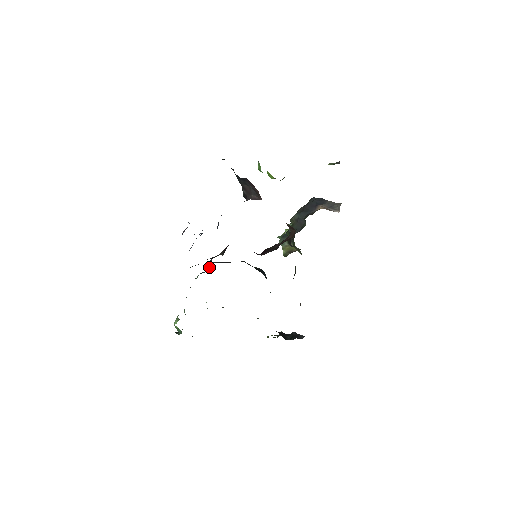
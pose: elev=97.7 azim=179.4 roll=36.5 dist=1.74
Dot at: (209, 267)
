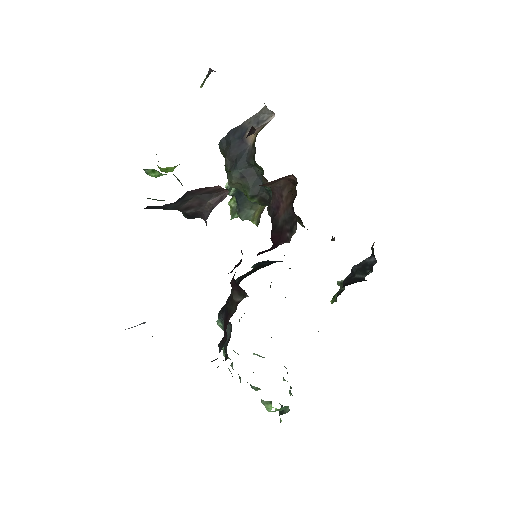
Dot at: occluded
